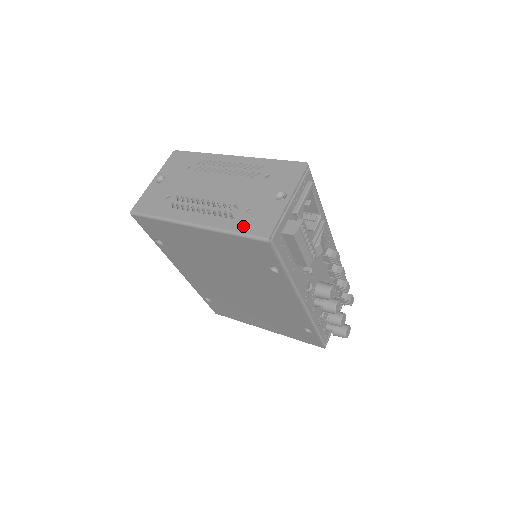
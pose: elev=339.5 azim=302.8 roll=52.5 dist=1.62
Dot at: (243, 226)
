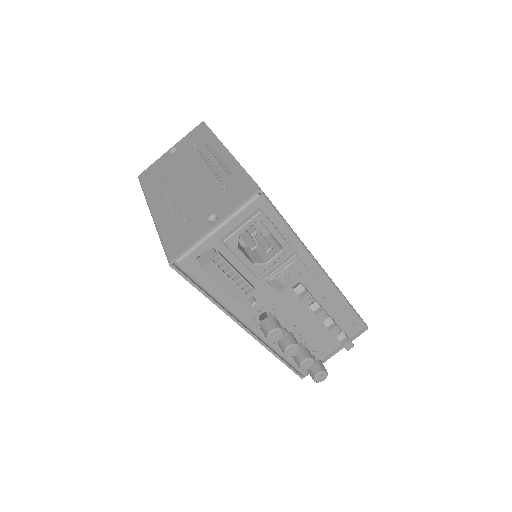
Dot at: (169, 236)
